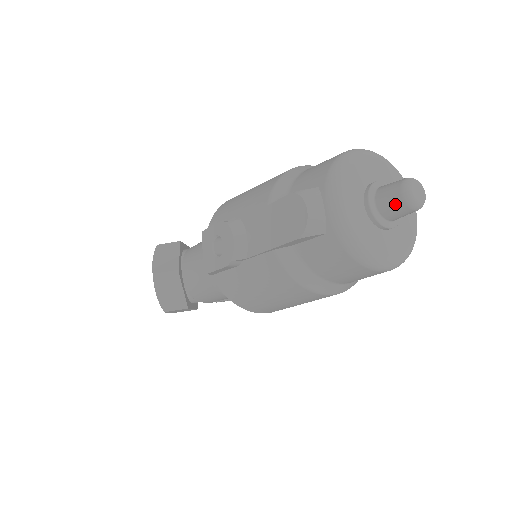
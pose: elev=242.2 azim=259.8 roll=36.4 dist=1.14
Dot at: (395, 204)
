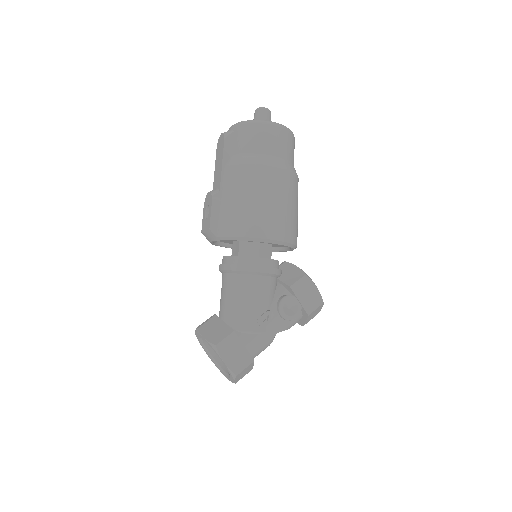
Dot at: (257, 114)
